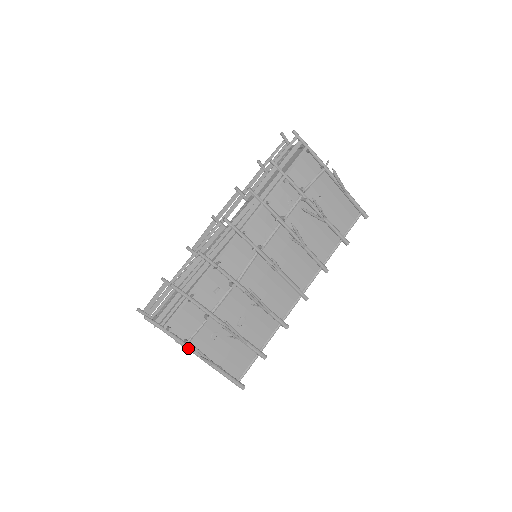
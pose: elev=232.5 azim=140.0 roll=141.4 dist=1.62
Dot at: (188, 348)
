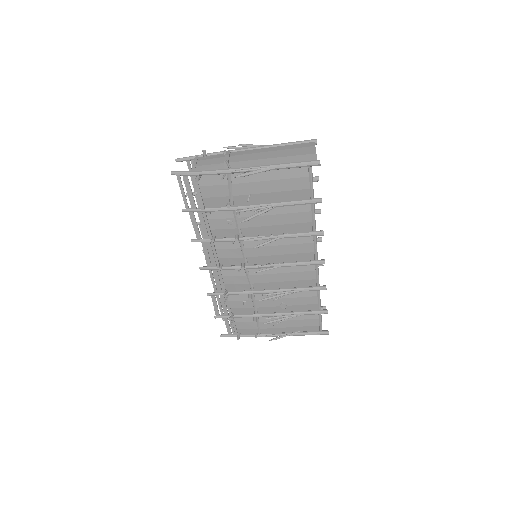
Dot at: occluded
